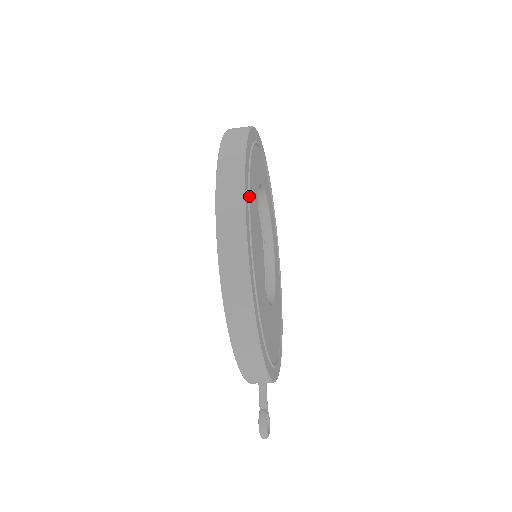
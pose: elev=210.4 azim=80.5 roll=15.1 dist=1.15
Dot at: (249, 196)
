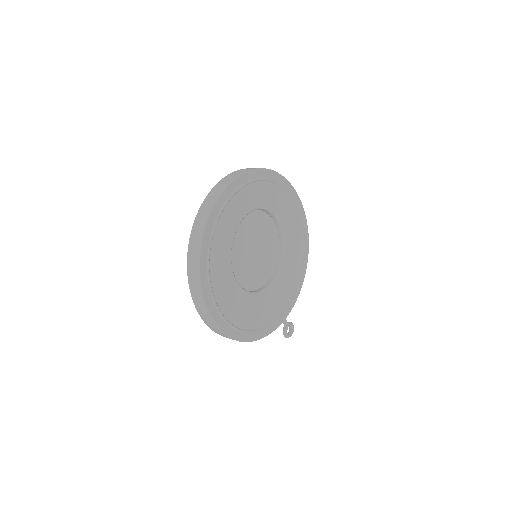
Dot at: (213, 300)
